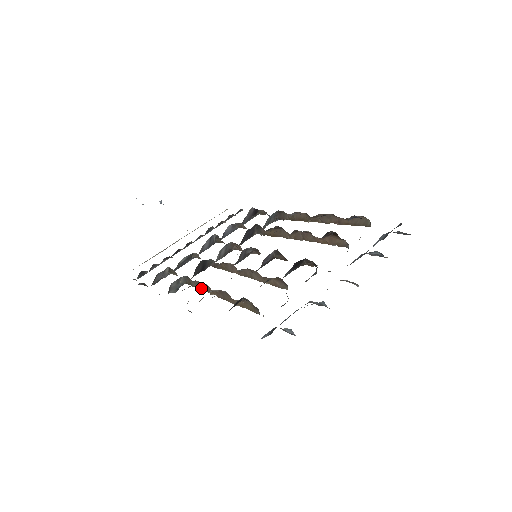
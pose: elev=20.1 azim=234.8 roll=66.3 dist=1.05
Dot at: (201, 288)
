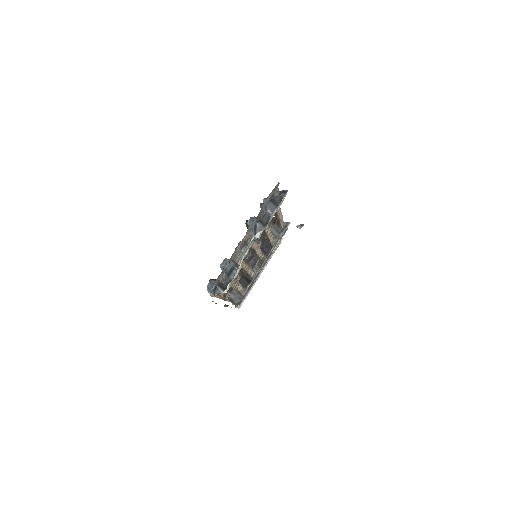
Dot at: occluded
